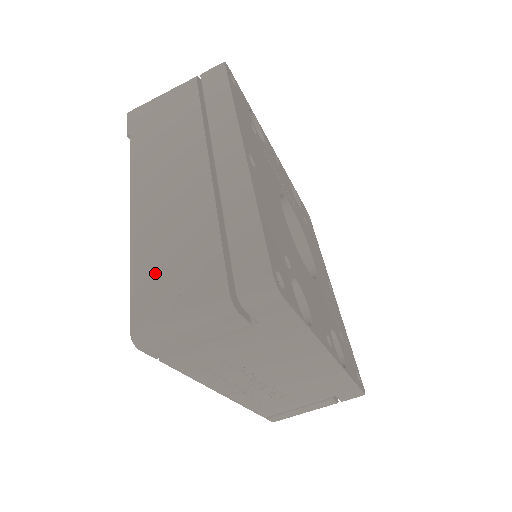
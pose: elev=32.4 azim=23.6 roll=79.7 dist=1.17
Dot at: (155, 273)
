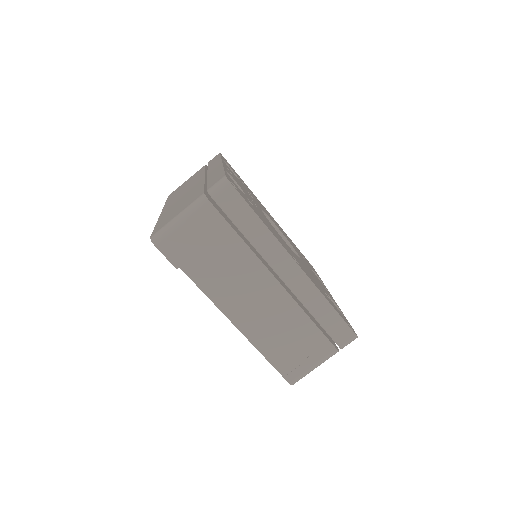
Dot at: (285, 354)
